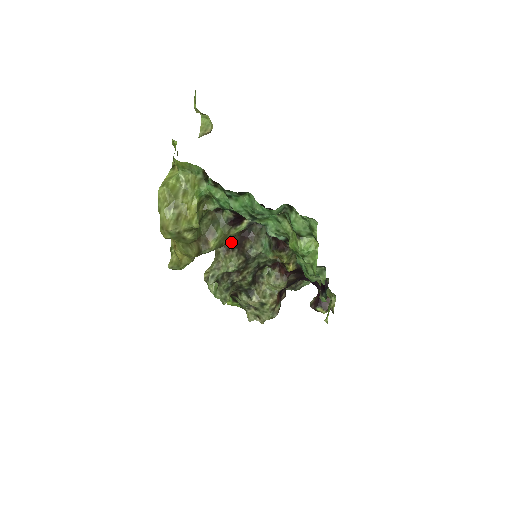
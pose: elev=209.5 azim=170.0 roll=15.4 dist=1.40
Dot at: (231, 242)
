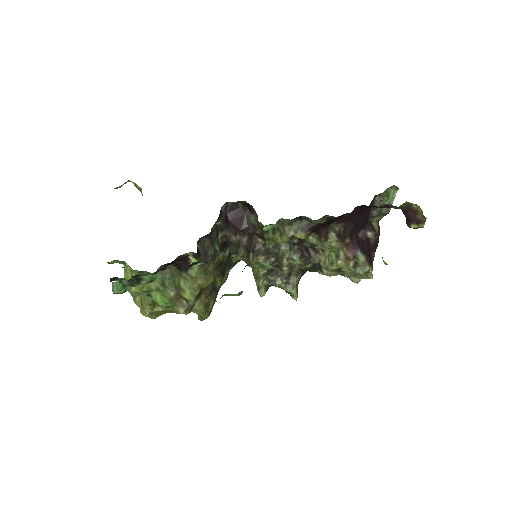
Dot at: (245, 249)
